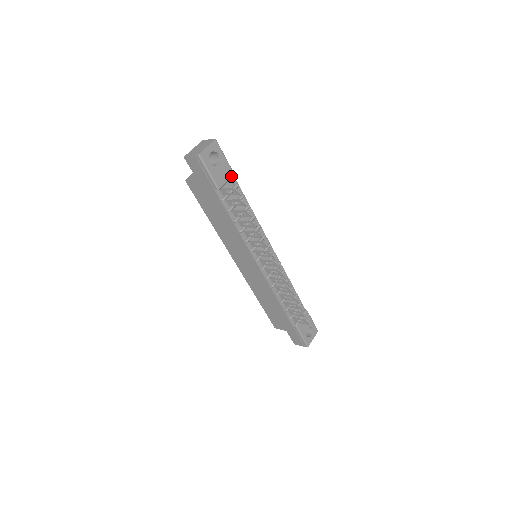
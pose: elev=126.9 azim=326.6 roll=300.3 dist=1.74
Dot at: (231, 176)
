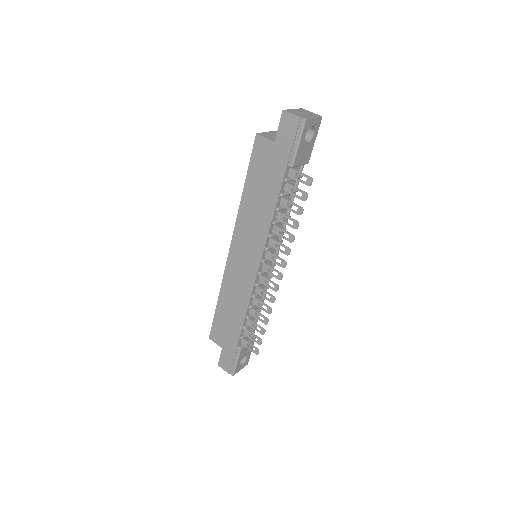
Dot at: (306, 163)
